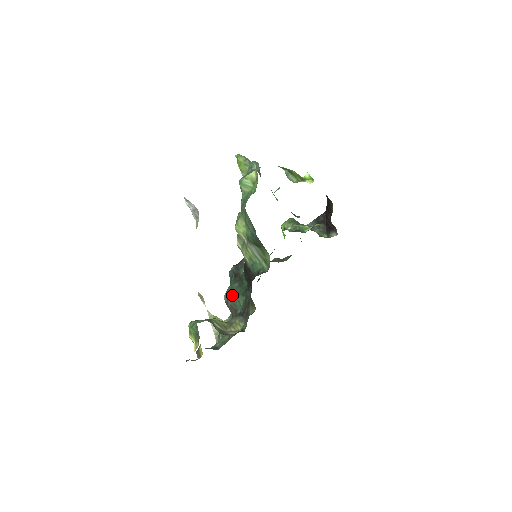
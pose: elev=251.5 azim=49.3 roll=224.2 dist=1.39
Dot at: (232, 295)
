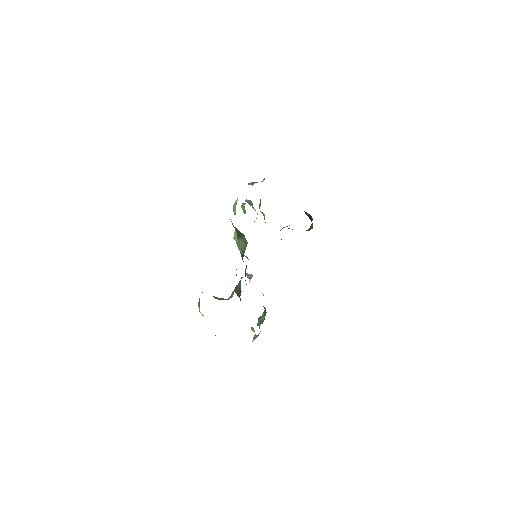
Dot at: occluded
